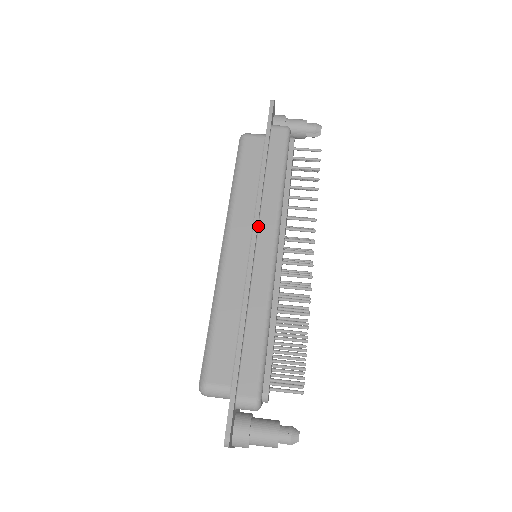
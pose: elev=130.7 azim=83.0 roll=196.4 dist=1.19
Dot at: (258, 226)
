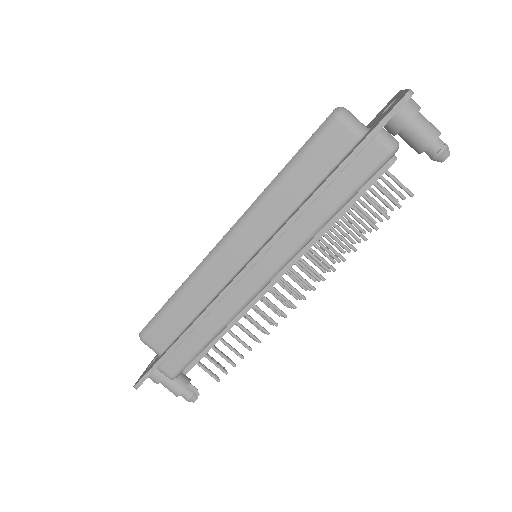
Dot at: (266, 251)
